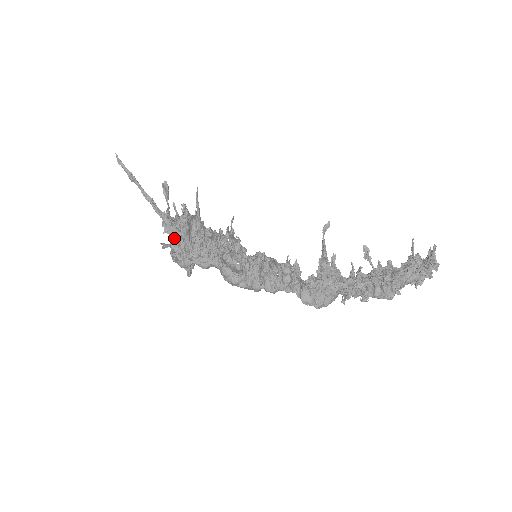
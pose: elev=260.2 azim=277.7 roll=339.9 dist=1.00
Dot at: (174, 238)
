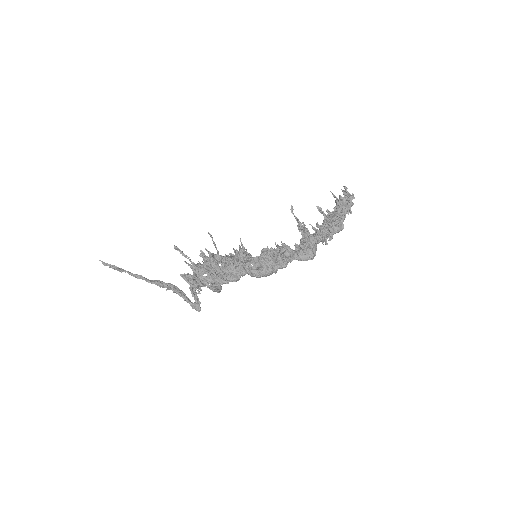
Dot at: (203, 277)
